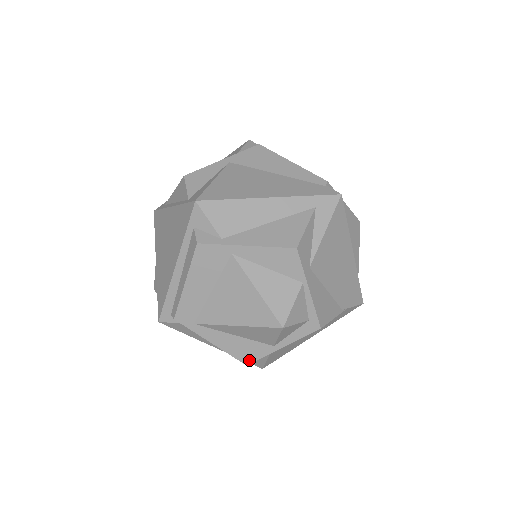
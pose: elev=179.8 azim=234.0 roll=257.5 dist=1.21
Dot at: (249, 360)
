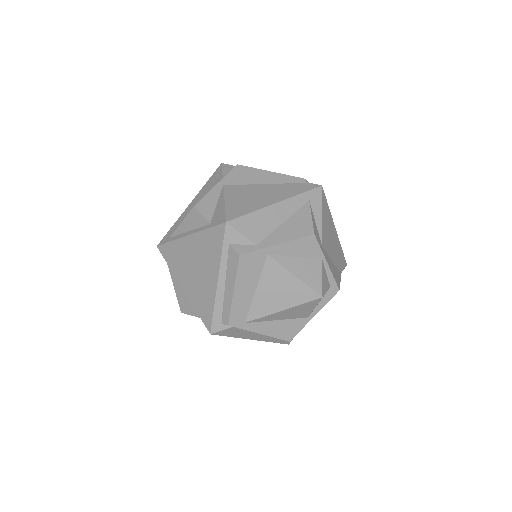
Dot at: (291, 336)
